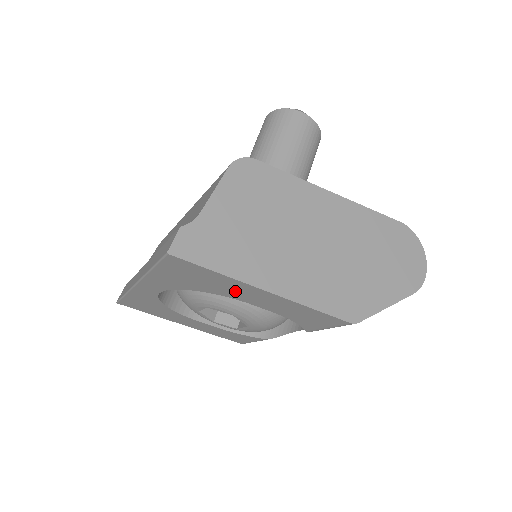
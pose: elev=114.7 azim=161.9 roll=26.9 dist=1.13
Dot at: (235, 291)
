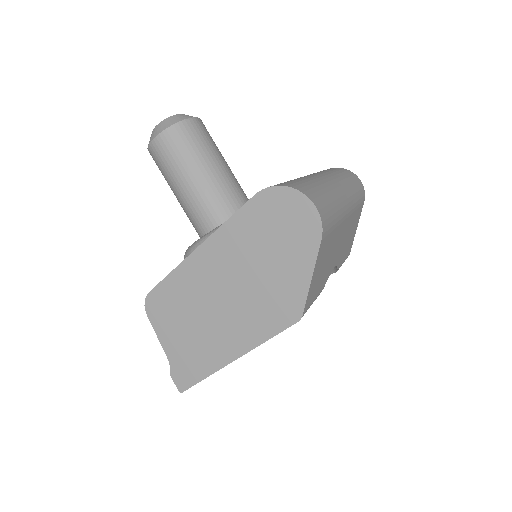
Dot at: occluded
